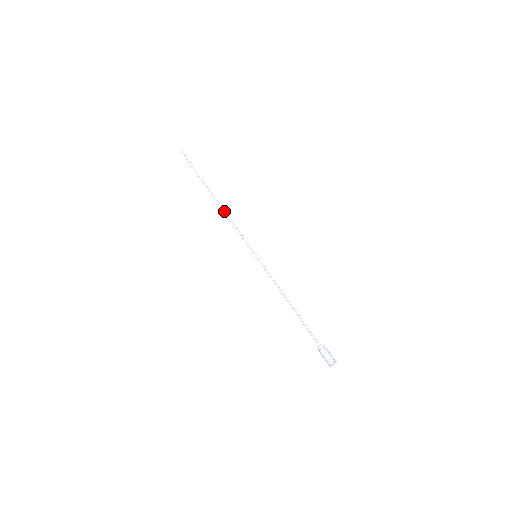
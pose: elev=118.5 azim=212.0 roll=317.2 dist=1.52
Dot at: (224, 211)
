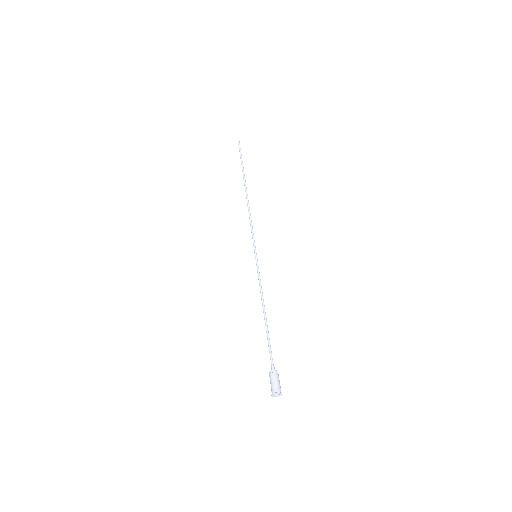
Dot at: (248, 204)
